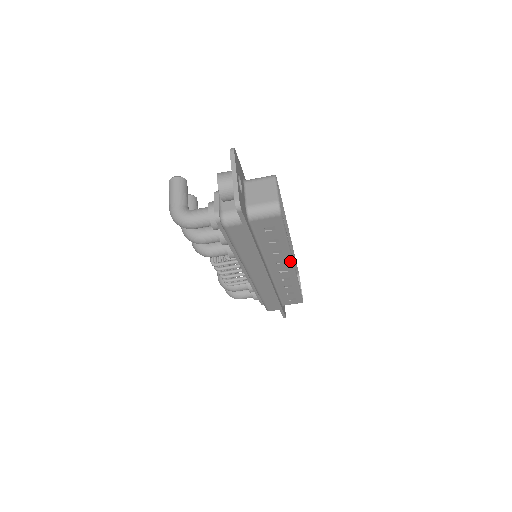
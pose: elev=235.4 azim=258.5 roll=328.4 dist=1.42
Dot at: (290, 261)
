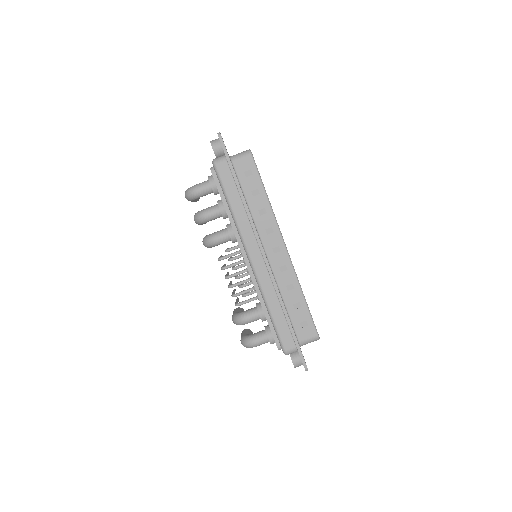
Dot at: (277, 230)
